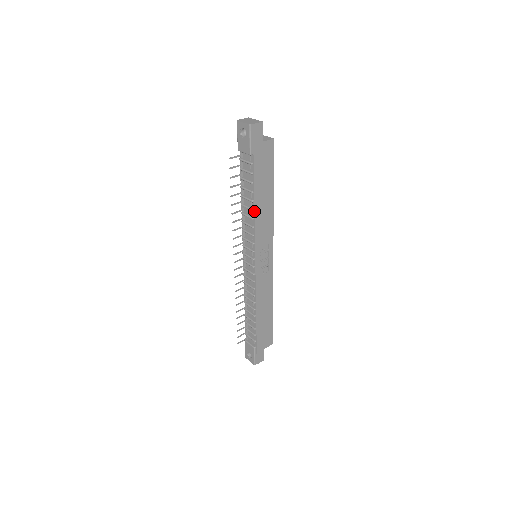
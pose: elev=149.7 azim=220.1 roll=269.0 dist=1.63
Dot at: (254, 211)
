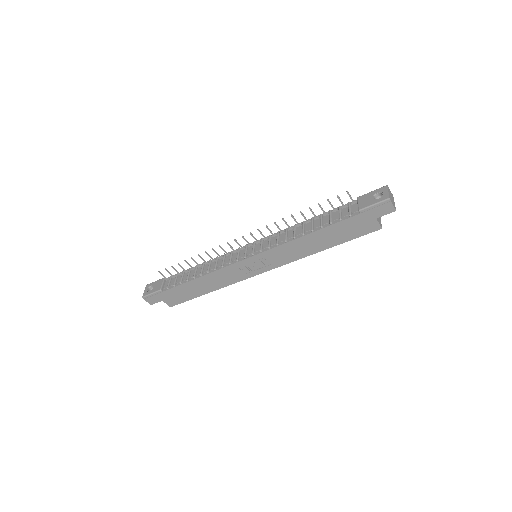
Dot at: (303, 236)
